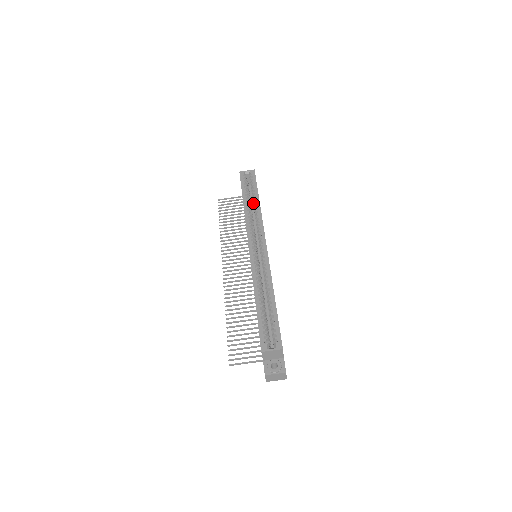
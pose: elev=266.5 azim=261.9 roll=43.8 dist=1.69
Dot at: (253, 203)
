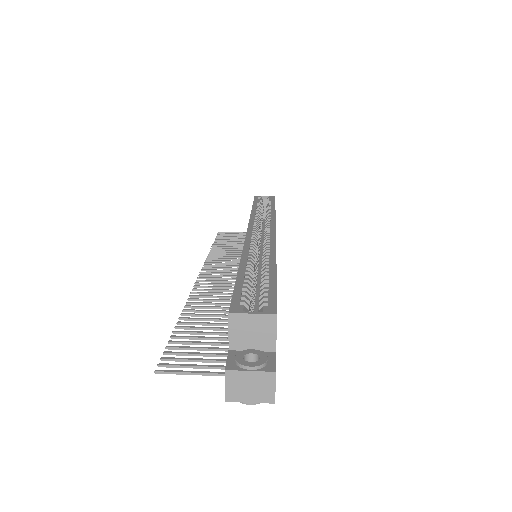
Dot at: (266, 211)
